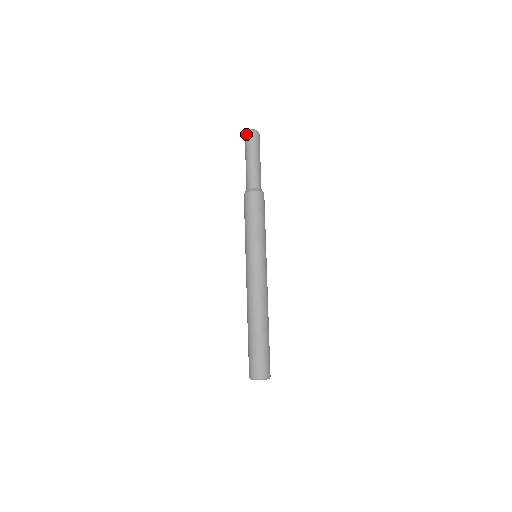
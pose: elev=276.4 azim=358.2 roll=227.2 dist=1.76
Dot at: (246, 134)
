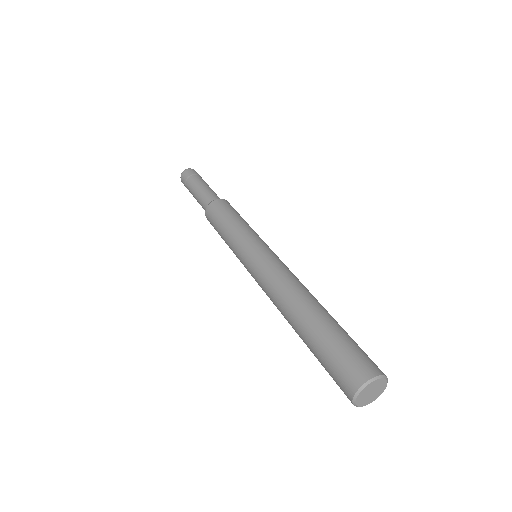
Dot at: (186, 170)
